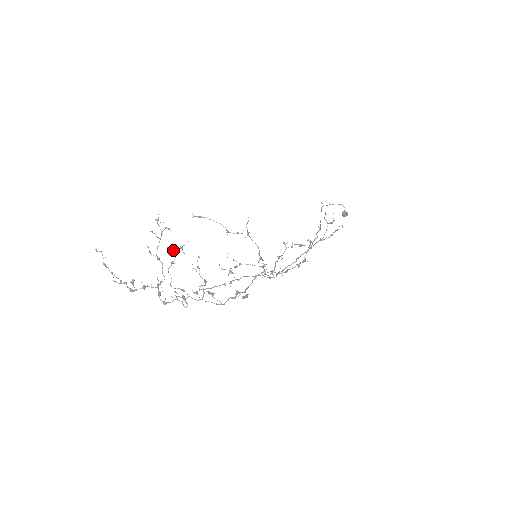
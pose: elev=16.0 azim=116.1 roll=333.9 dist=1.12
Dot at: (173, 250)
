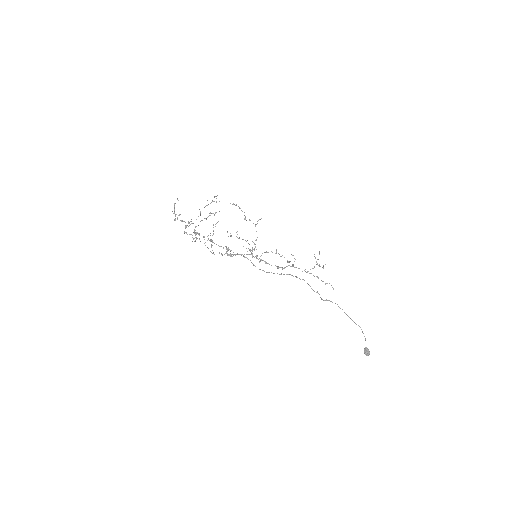
Dot at: (210, 212)
